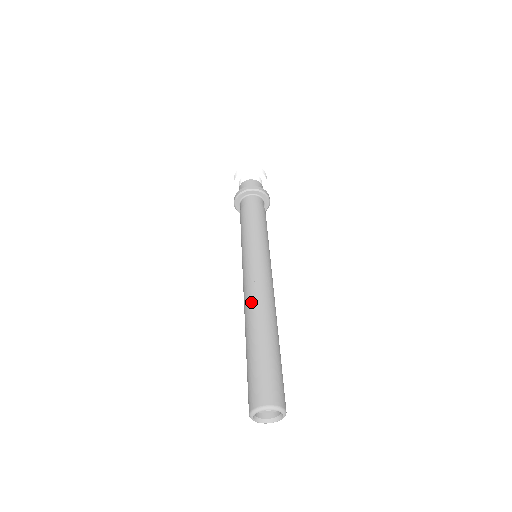
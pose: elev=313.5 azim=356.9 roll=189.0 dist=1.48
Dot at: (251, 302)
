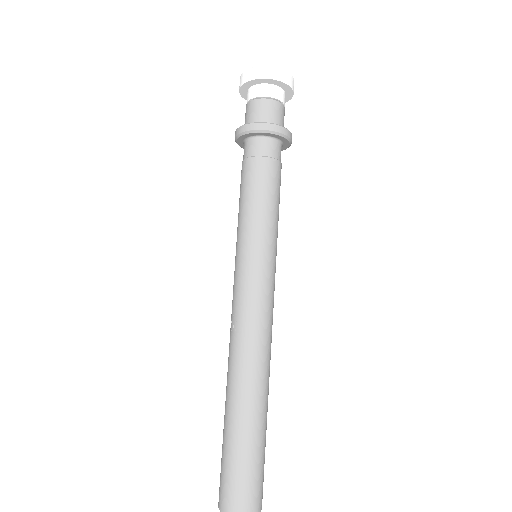
Dot at: occluded
